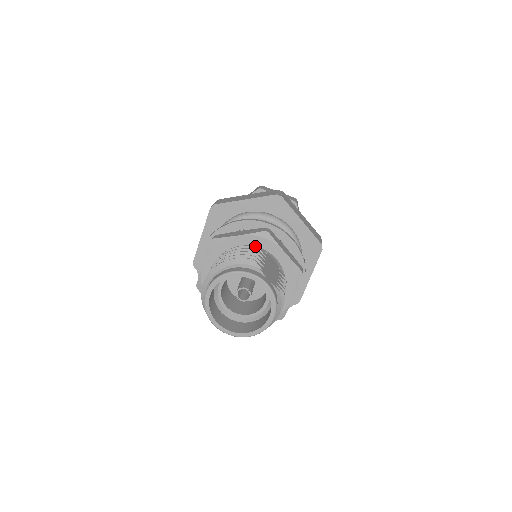
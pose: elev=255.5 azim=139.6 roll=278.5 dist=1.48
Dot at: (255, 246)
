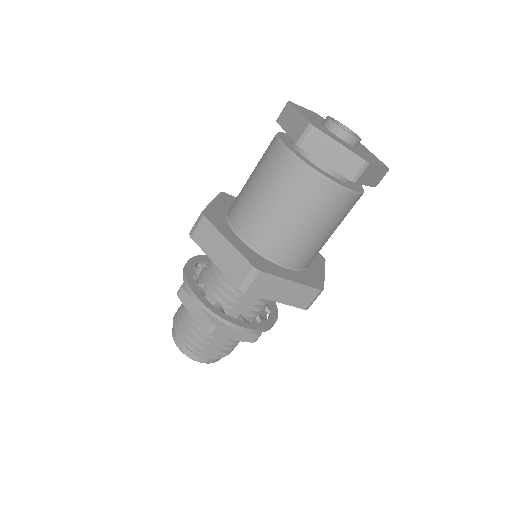
Dot at: occluded
